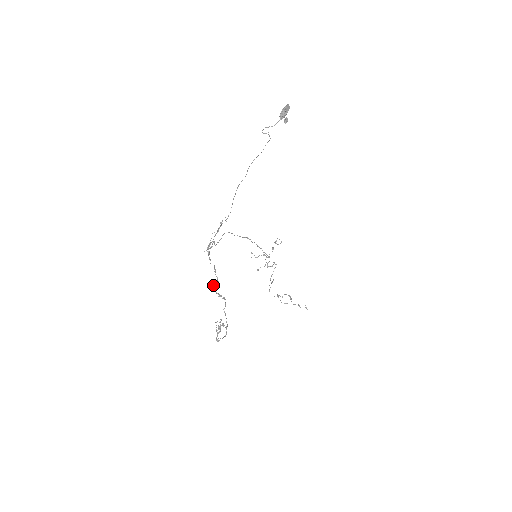
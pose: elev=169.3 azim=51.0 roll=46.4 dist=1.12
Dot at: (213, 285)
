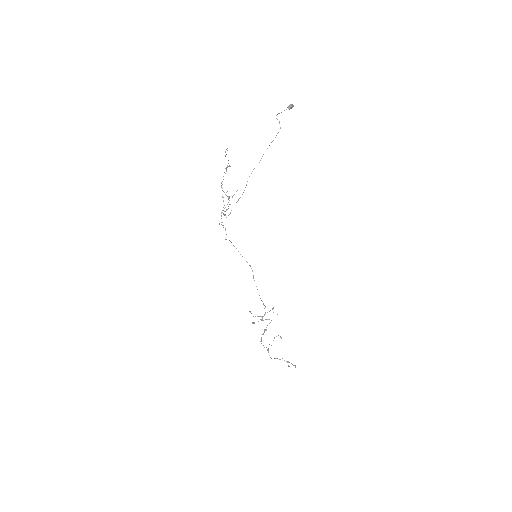
Dot at: occluded
